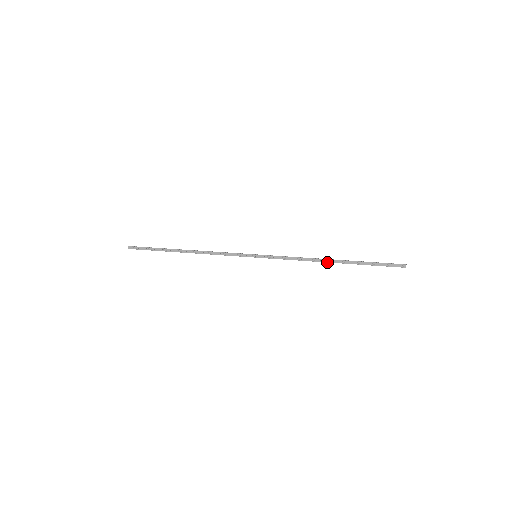
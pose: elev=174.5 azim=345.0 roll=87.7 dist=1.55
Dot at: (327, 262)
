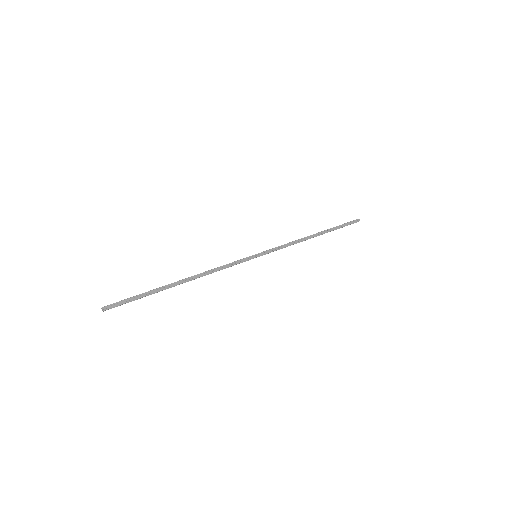
Dot at: (313, 237)
